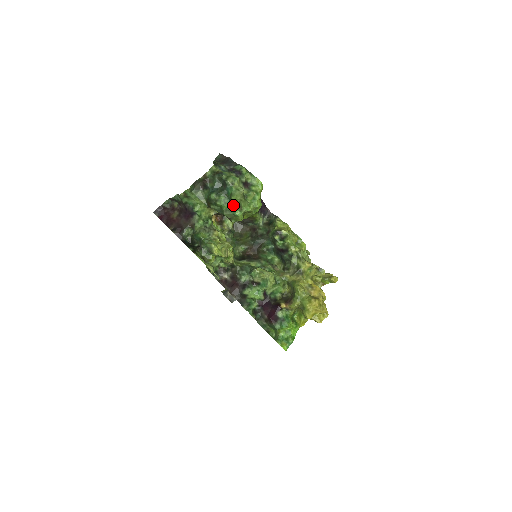
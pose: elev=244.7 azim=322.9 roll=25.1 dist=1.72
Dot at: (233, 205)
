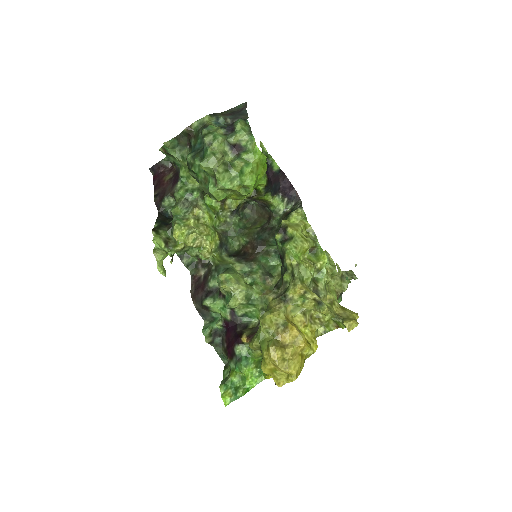
Dot at: (209, 175)
